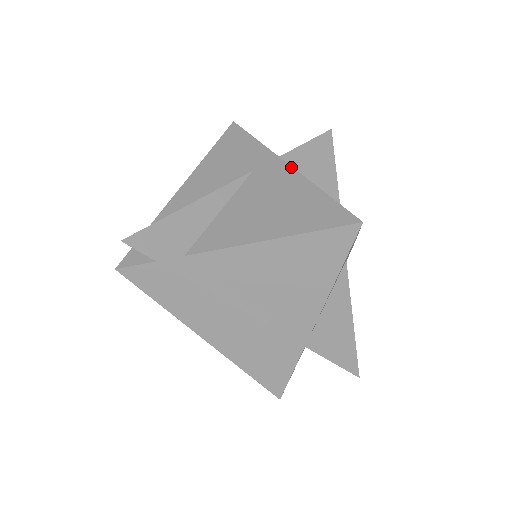
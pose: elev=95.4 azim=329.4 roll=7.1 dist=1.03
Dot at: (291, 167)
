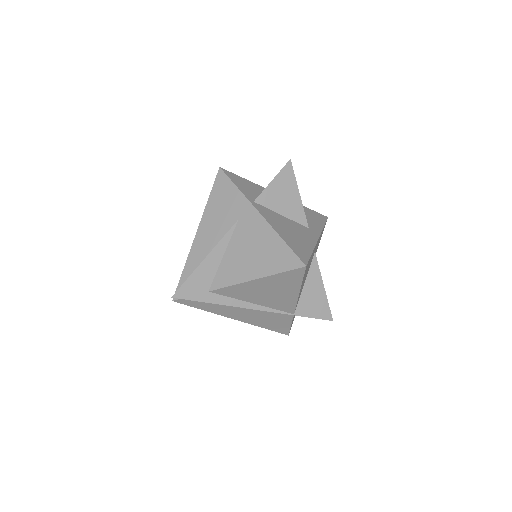
Dot at: (262, 217)
